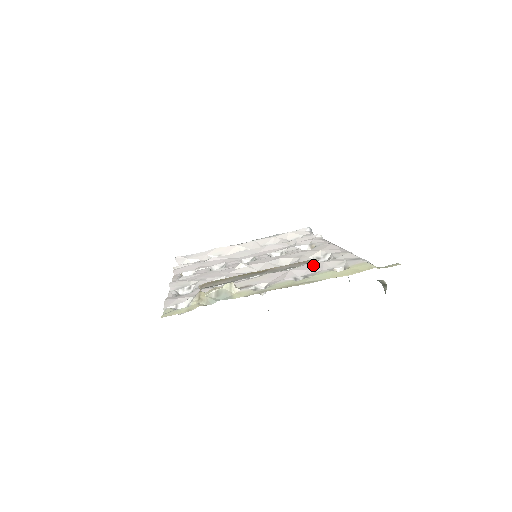
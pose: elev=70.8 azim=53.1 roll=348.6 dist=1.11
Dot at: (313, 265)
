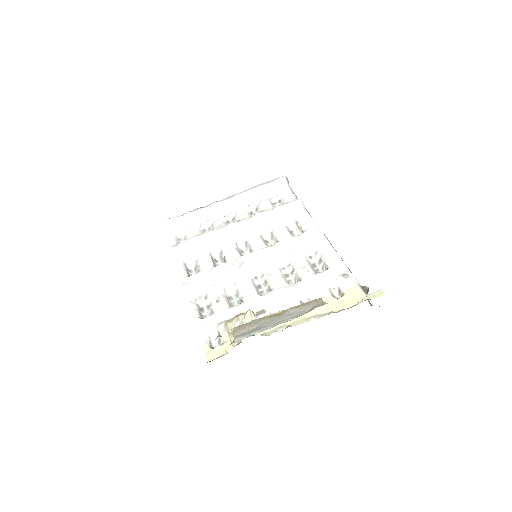
Dot at: (312, 281)
